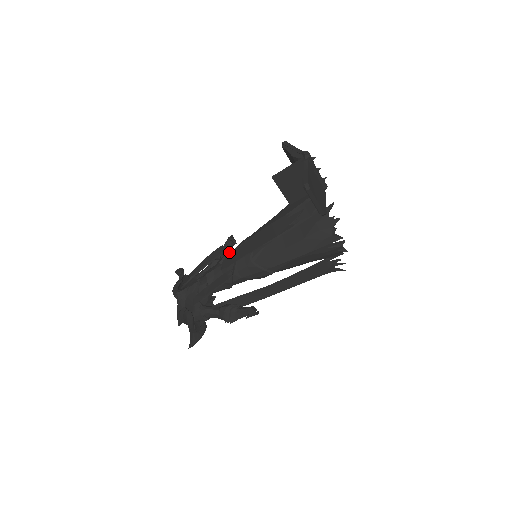
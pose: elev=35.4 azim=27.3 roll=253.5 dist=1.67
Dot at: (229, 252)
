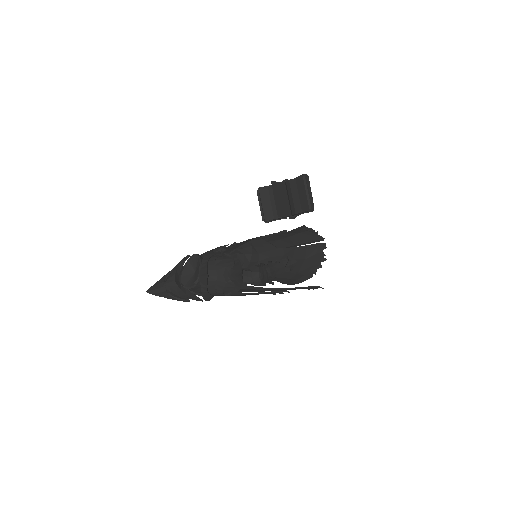
Dot at: (234, 244)
